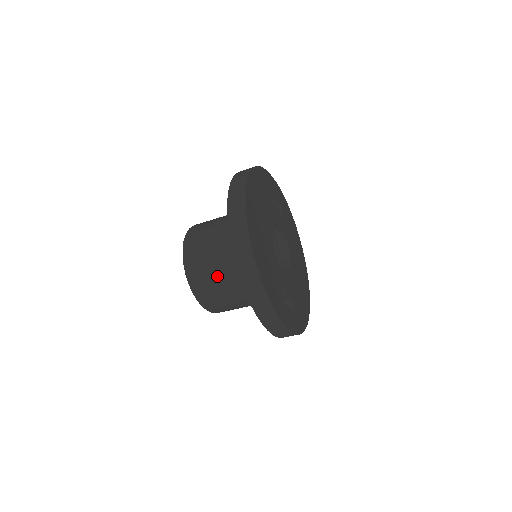
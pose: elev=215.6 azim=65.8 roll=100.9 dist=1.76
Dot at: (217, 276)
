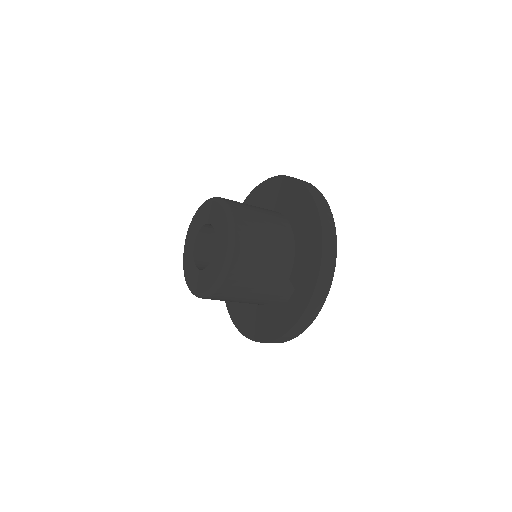
Dot at: (263, 243)
